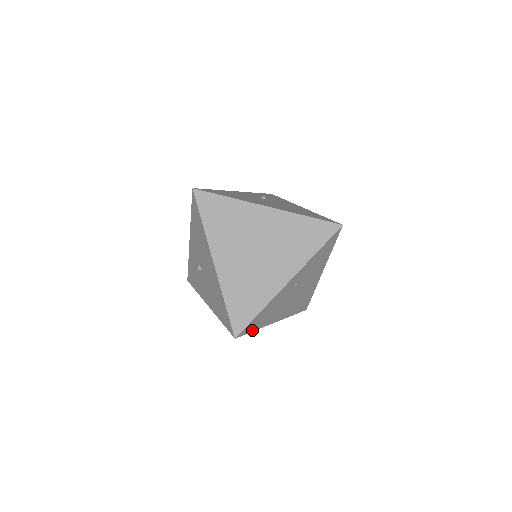
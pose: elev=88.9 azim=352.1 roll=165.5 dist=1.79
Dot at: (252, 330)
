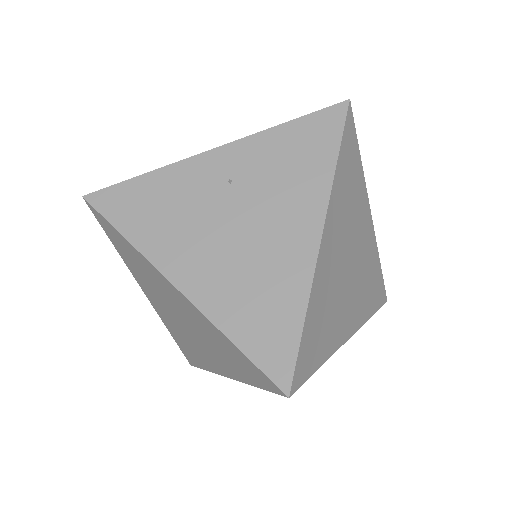
Dot at: (118, 224)
